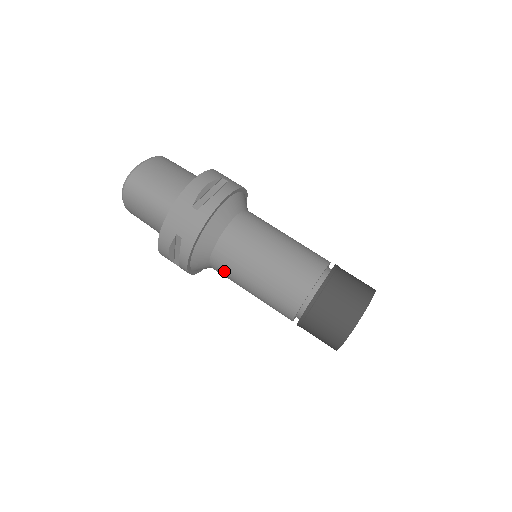
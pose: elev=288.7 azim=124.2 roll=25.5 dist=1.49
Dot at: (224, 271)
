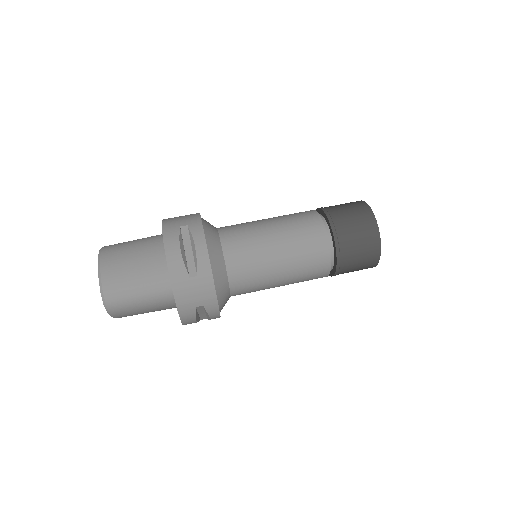
Dot at: (248, 292)
